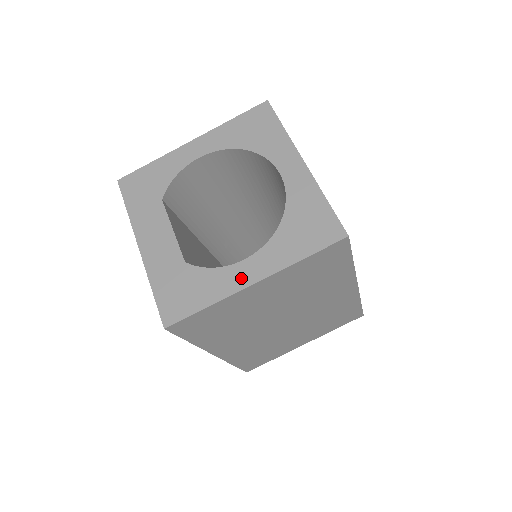
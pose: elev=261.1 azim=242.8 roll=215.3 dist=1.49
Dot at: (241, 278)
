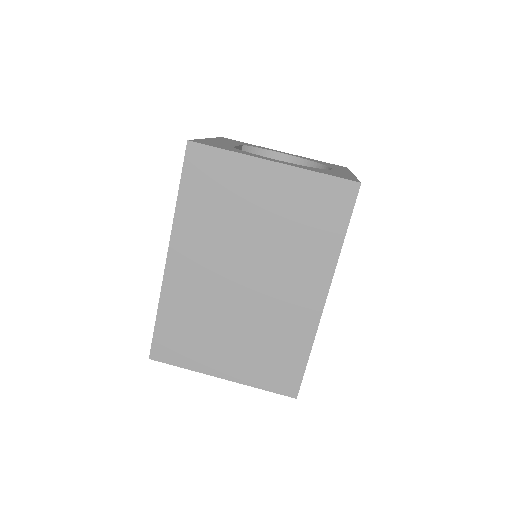
Dot at: (266, 158)
